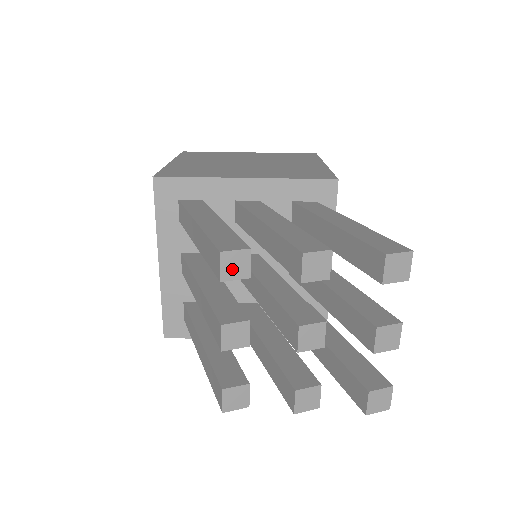
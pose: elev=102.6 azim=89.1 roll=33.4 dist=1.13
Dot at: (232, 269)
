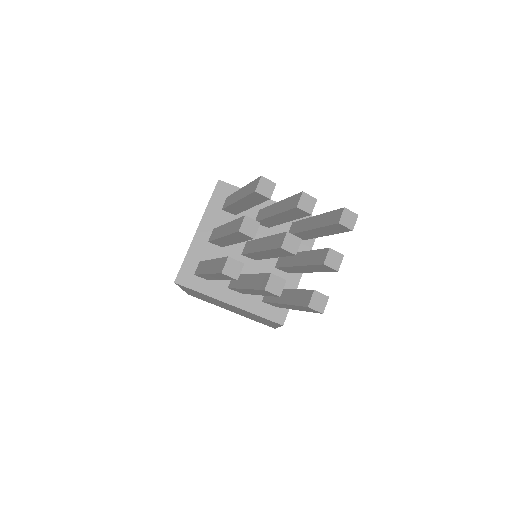
Dot at: (263, 188)
